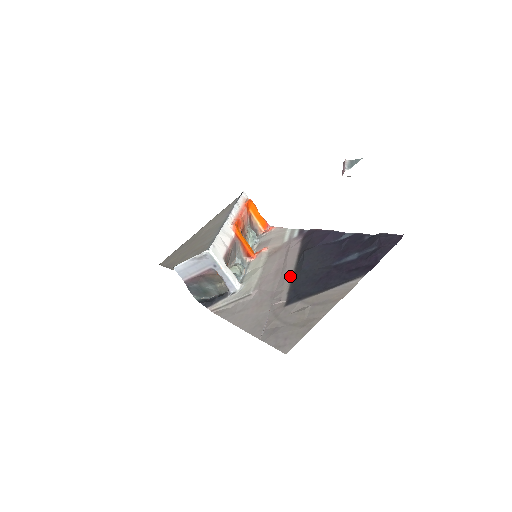
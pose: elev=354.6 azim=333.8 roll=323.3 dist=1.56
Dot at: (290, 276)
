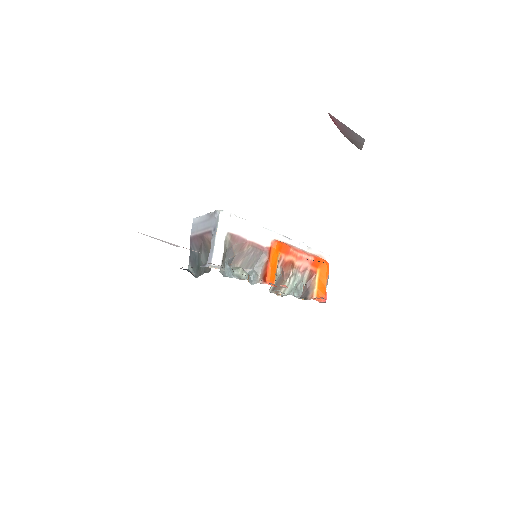
Dot at: occluded
